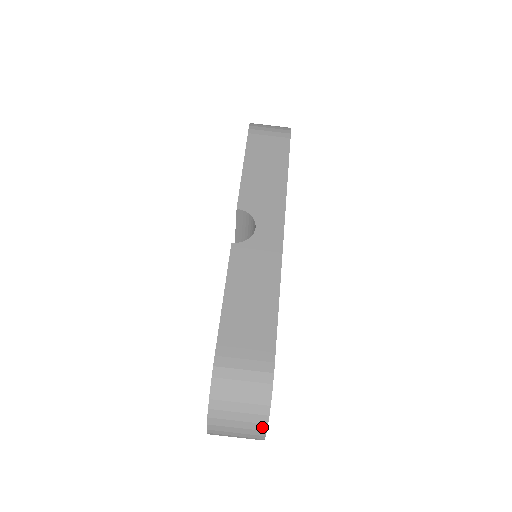
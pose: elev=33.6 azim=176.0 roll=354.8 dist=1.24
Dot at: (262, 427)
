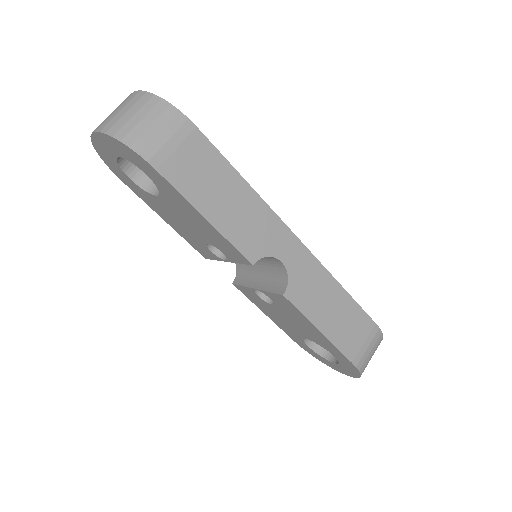
Dot at: occluded
